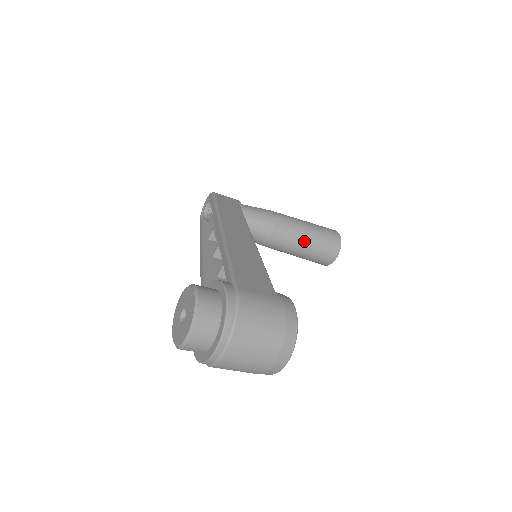
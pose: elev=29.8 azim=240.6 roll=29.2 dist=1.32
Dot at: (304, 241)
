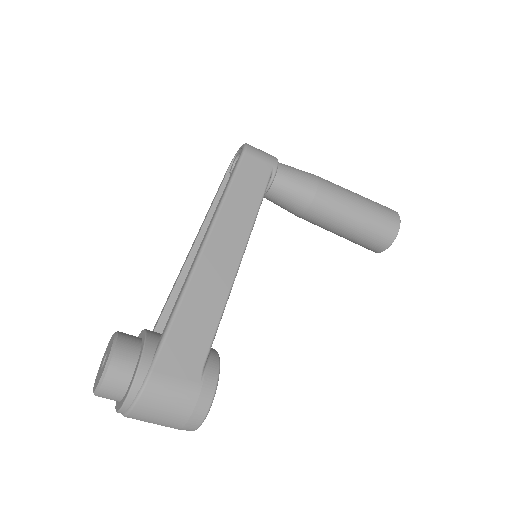
Dot at: (344, 229)
